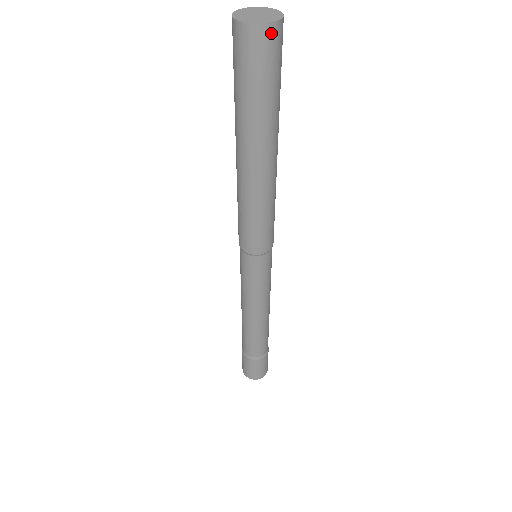
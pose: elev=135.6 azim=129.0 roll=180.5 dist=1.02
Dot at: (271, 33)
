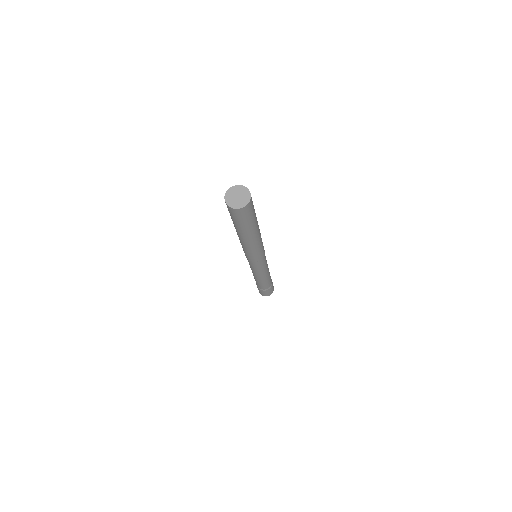
Dot at: (234, 211)
